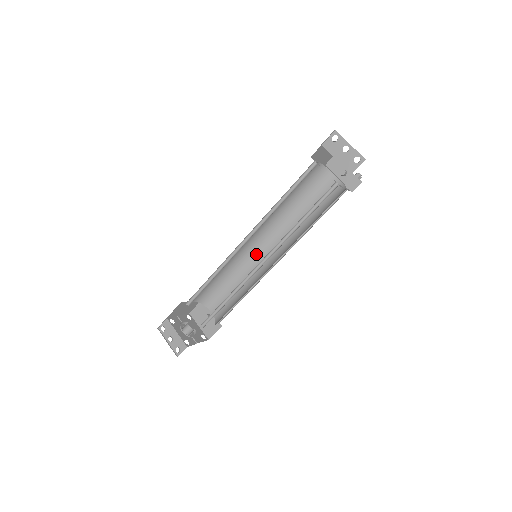
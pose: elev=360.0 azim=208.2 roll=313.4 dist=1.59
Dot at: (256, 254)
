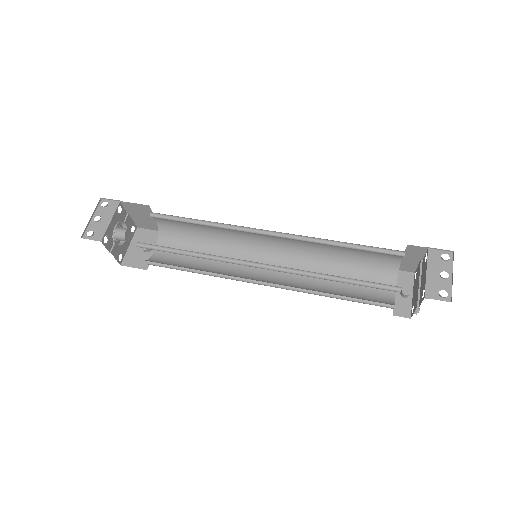
Dot at: (254, 257)
